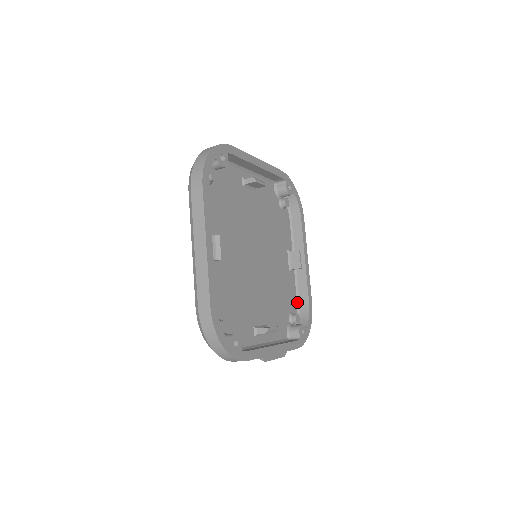
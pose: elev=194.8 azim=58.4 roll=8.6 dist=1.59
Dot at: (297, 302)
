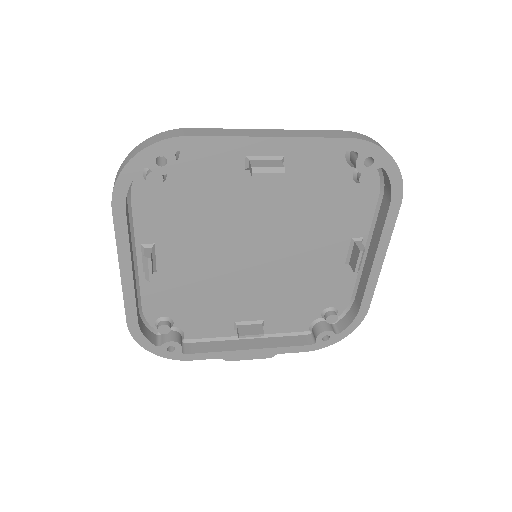
Dot at: (352, 296)
